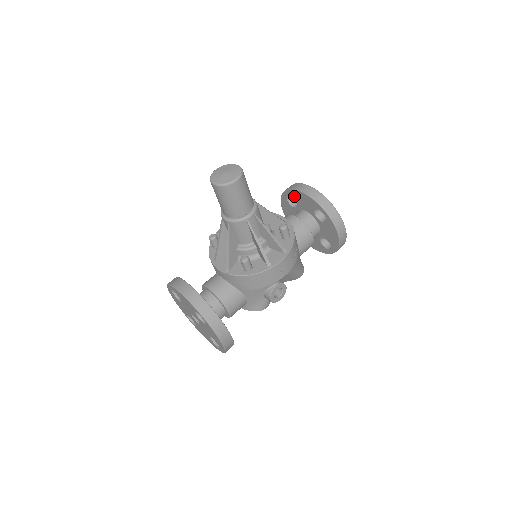
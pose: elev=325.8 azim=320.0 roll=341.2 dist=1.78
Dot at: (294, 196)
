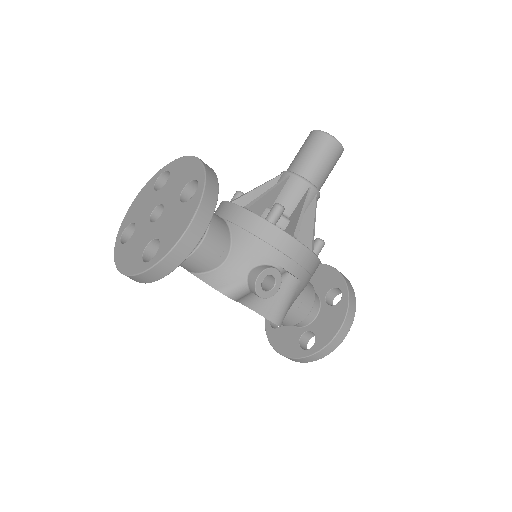
Dot at: occluded
